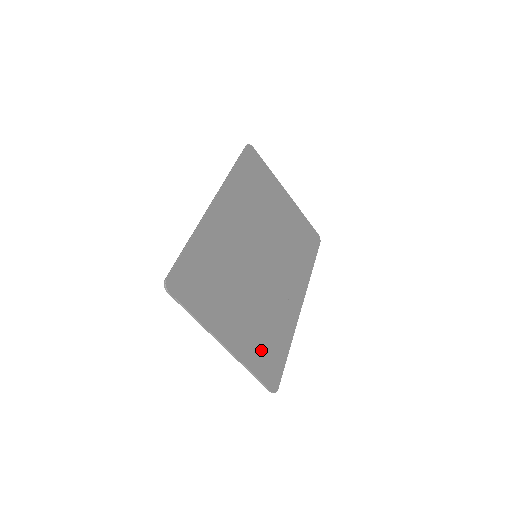
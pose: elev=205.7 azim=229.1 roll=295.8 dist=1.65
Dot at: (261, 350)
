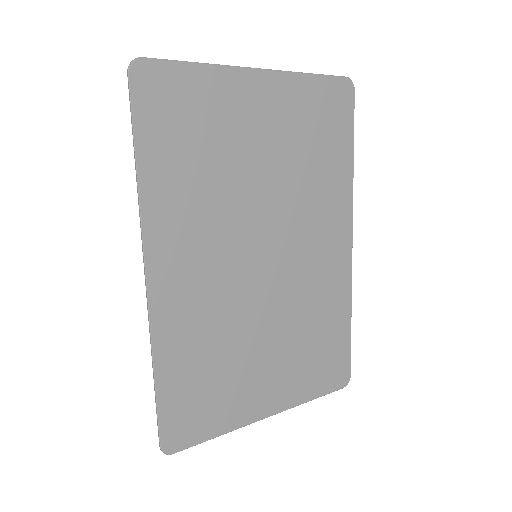
Dot at: (314, 367)
